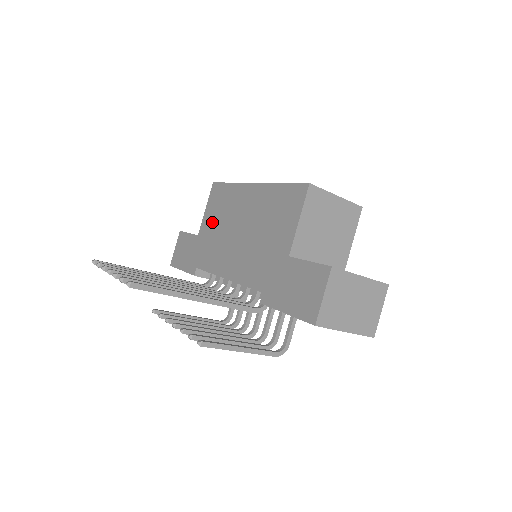
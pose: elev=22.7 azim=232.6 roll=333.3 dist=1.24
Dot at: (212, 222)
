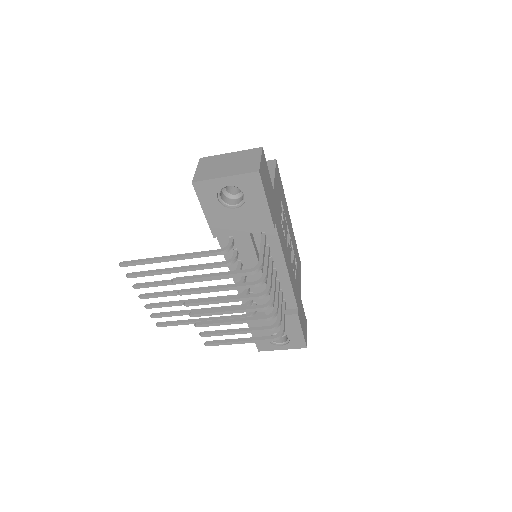
Dot at: occluded
